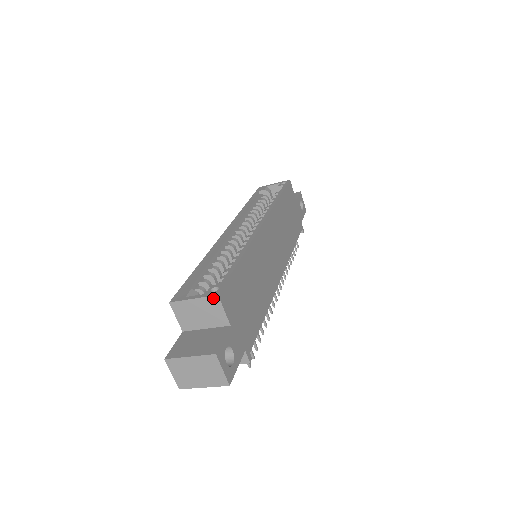
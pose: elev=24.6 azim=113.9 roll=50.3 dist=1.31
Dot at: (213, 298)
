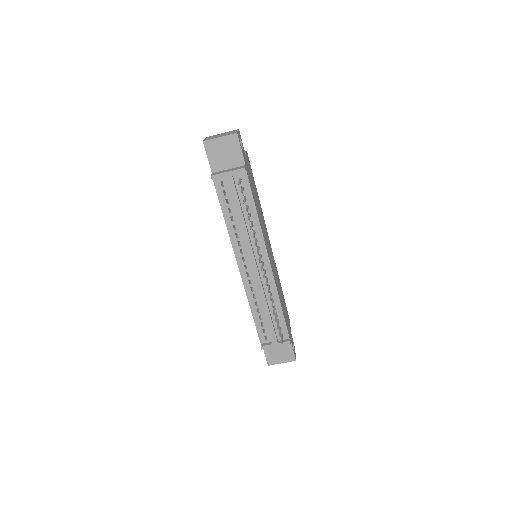
Dot at: occluded
